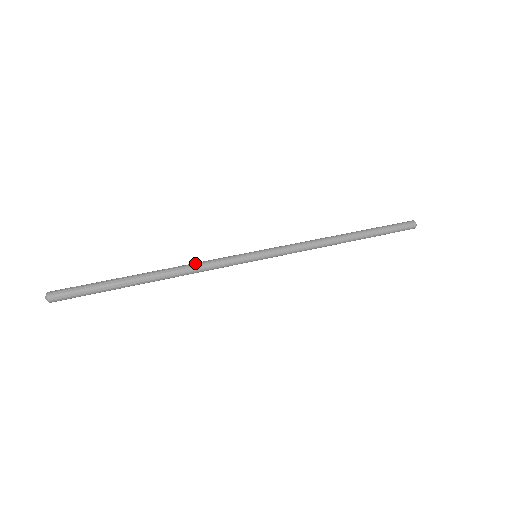
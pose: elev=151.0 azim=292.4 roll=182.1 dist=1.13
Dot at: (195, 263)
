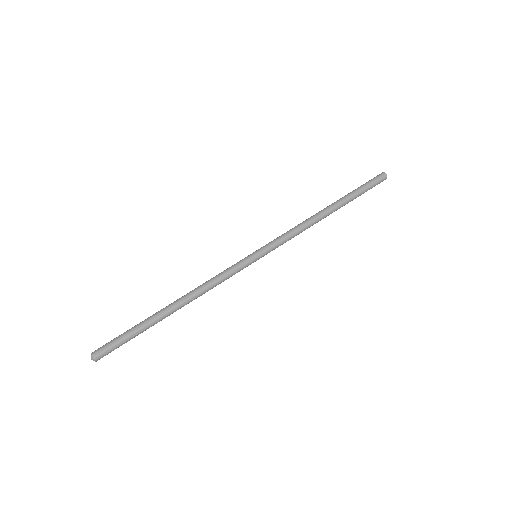
Dot at: (206, 282)
